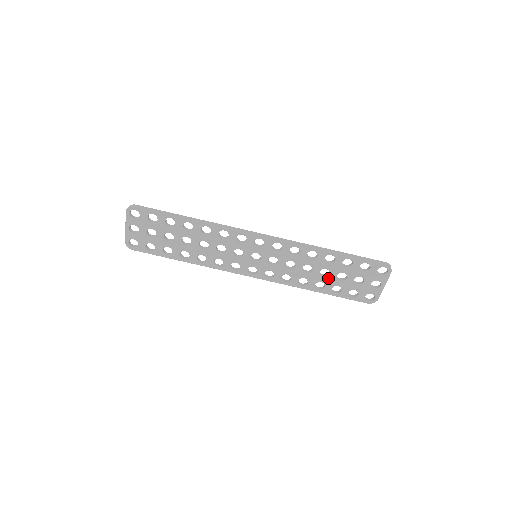
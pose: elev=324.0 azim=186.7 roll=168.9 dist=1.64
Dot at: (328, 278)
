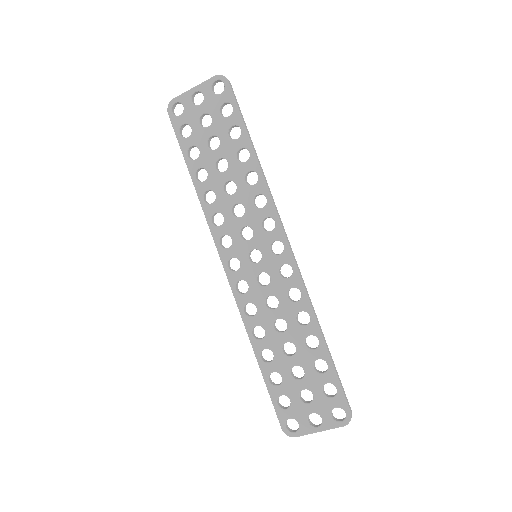
Dot at: (285, 358)
